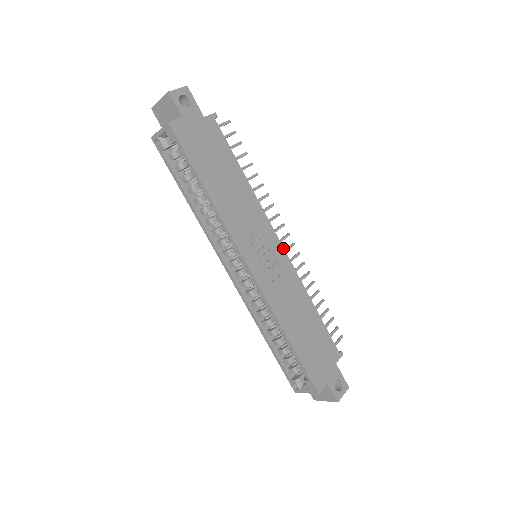
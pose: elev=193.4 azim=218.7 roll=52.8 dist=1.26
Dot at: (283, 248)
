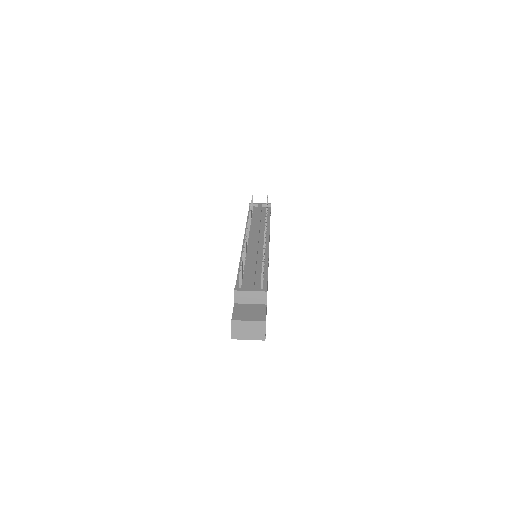
Dot at: occluded
